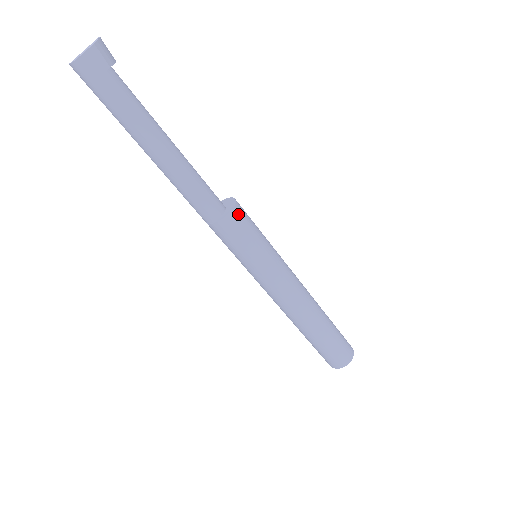
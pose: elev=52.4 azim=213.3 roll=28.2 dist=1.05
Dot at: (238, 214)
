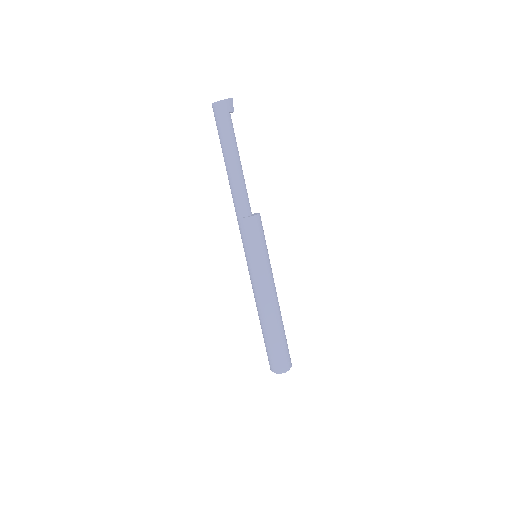
Dot at: (255, 221)
